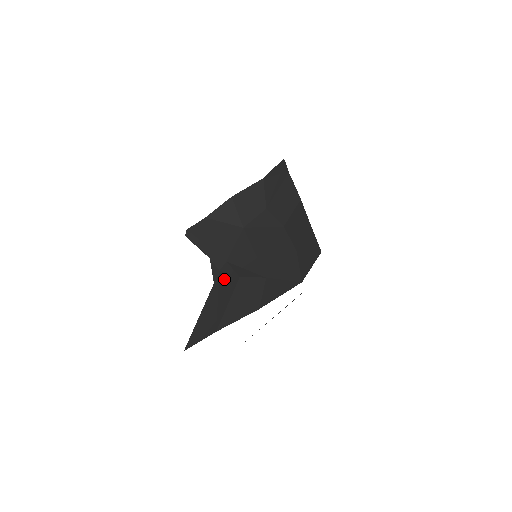
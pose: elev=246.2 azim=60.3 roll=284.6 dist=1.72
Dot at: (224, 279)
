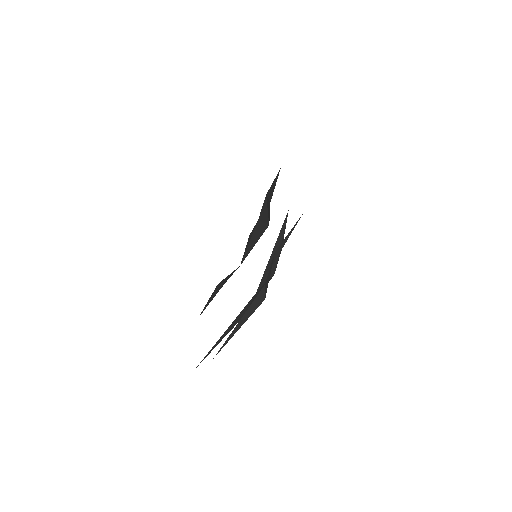
Dot at: occluded
